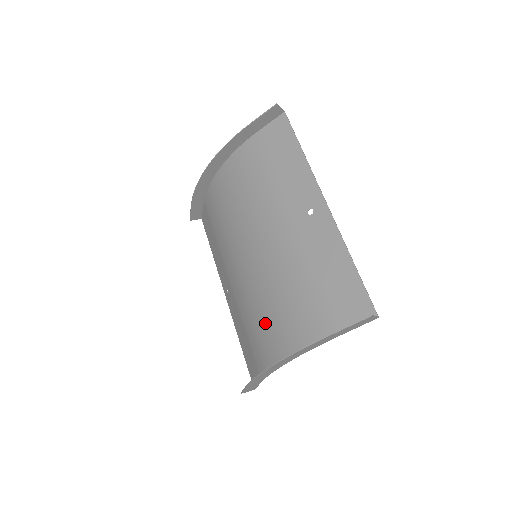
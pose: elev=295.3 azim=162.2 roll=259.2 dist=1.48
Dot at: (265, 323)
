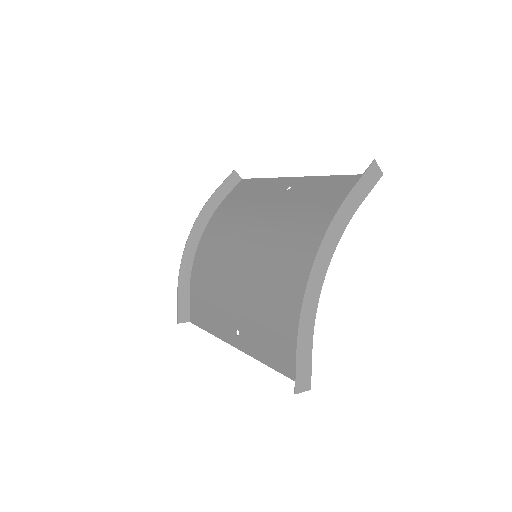
Dot at: (288, 274)
